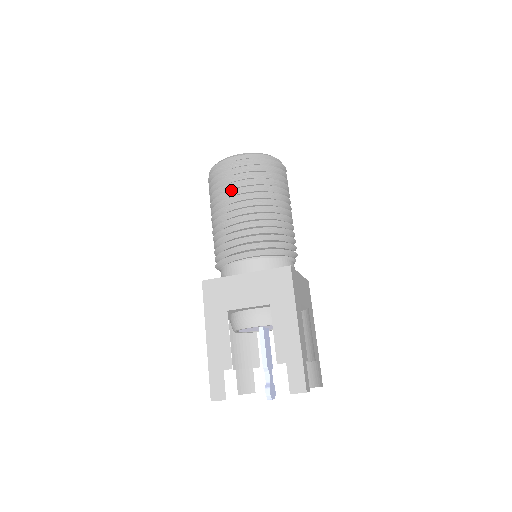
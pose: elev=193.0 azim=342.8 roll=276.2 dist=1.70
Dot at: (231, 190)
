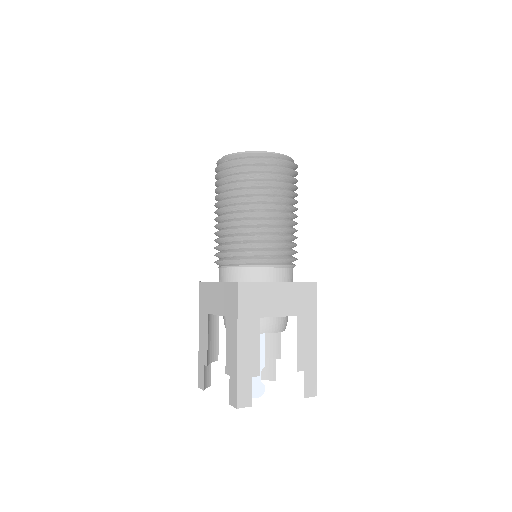
Dot at: (217, 195)
